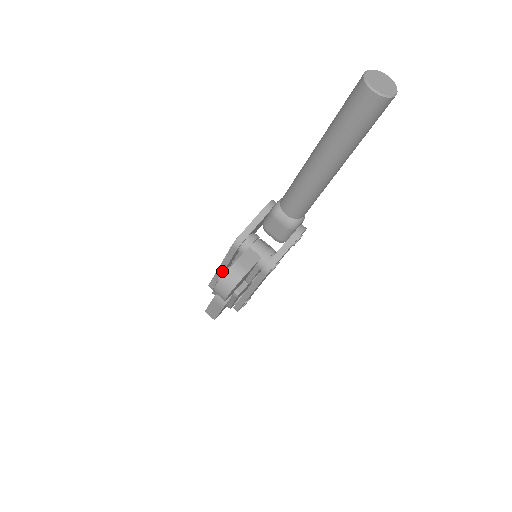
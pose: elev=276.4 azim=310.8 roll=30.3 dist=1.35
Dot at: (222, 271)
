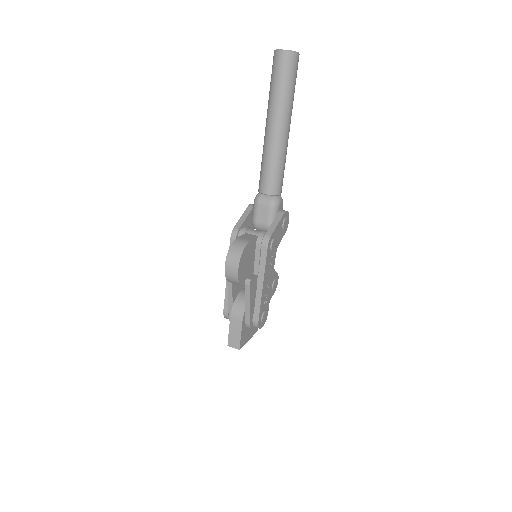
Dot at: occluded
